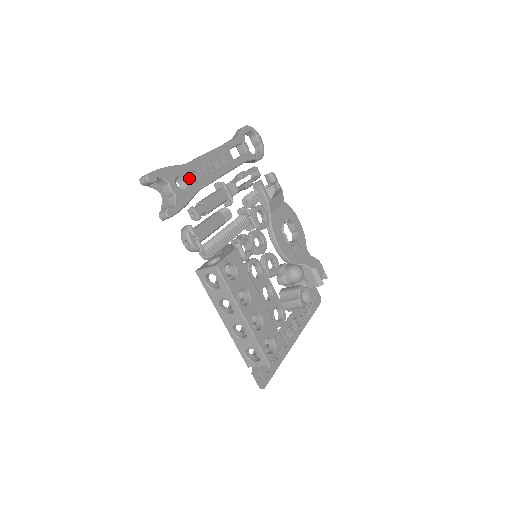
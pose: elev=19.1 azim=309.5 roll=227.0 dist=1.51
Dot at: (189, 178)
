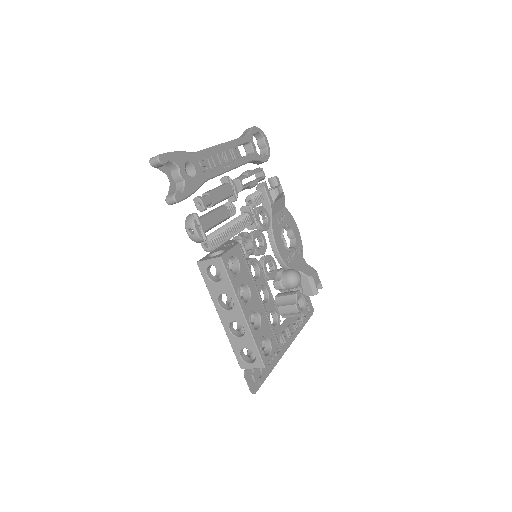
Dot at: (198, 166)
